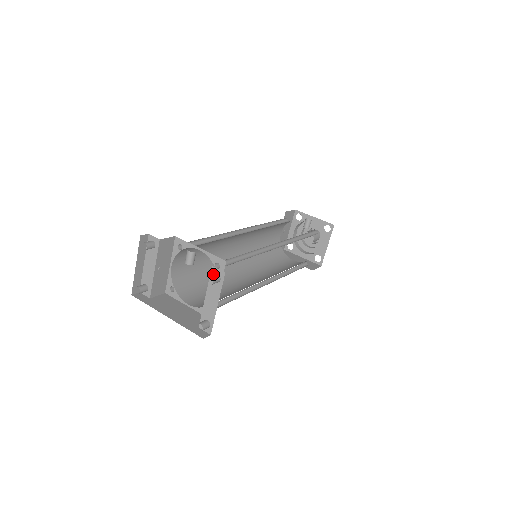
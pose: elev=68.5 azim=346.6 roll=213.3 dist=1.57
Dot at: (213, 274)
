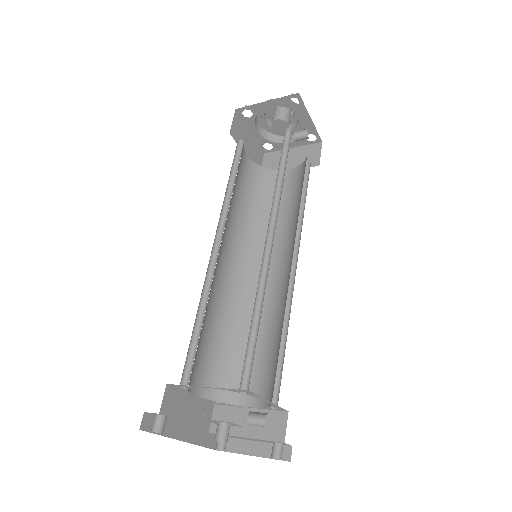
Dot at: (278, 443)
